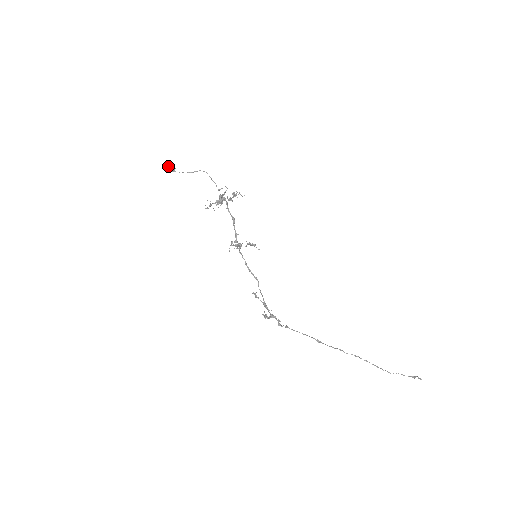
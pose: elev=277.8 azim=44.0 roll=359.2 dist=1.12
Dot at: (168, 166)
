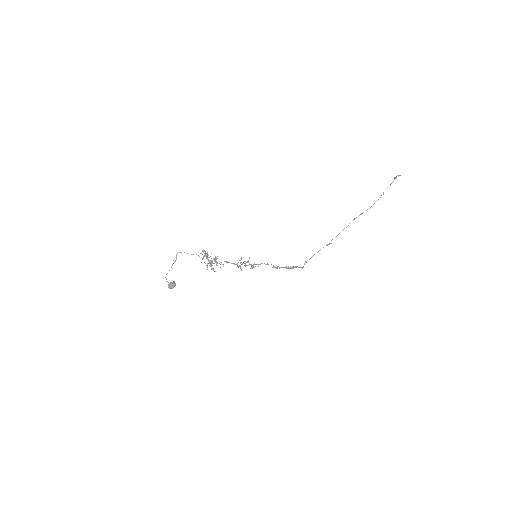
Dot at: (171, 288)
